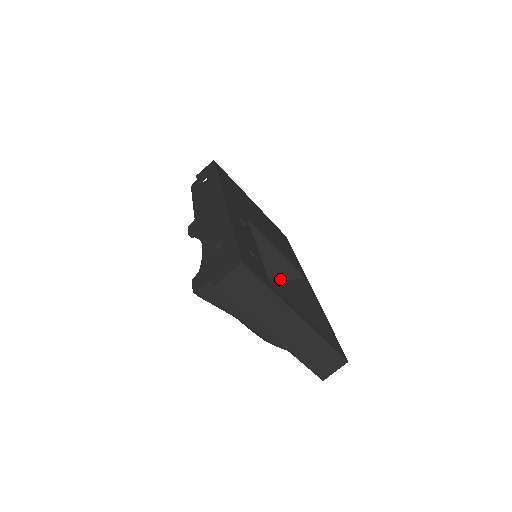
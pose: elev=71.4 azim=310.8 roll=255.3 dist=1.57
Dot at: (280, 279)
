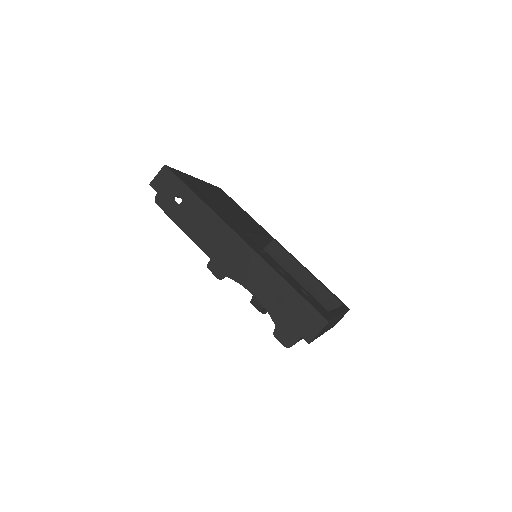
Dot at: occluded
